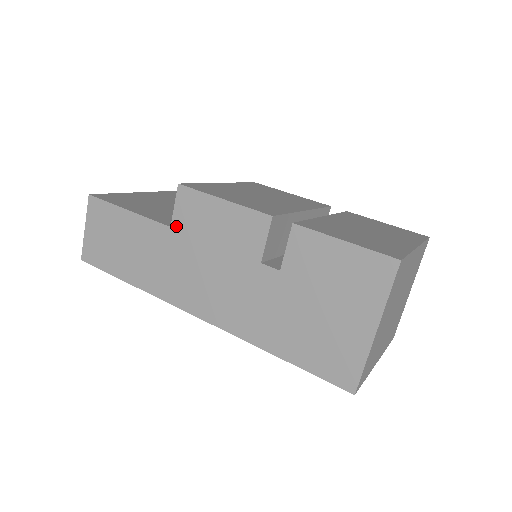
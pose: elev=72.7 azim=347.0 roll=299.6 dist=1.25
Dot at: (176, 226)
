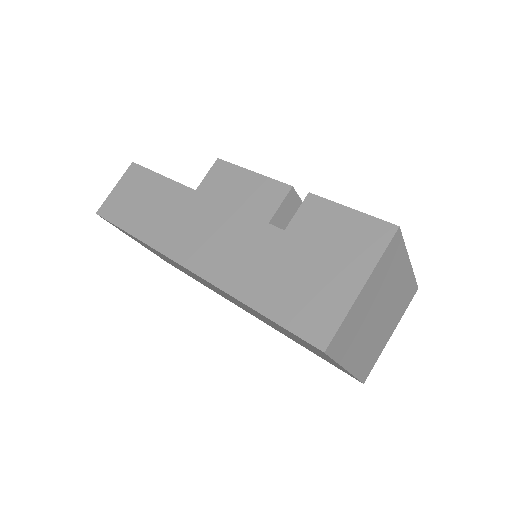
Dot at: (201, 190)
